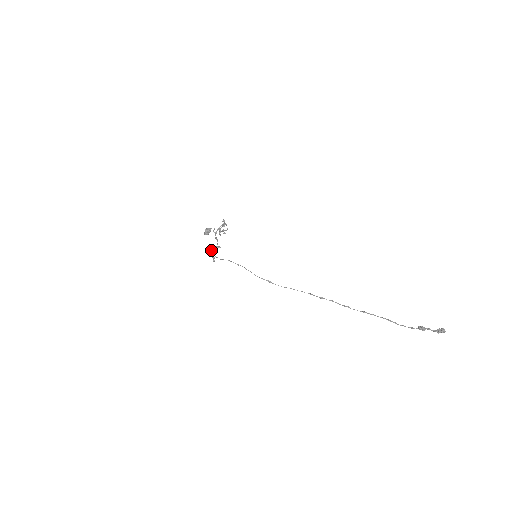
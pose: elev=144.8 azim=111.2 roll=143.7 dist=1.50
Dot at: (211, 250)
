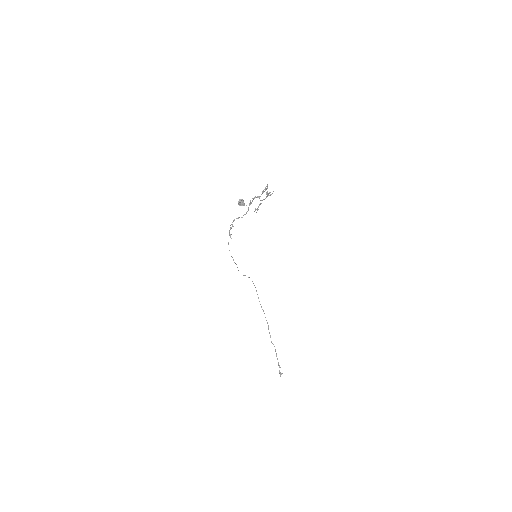
Dot at: (232, 222)
